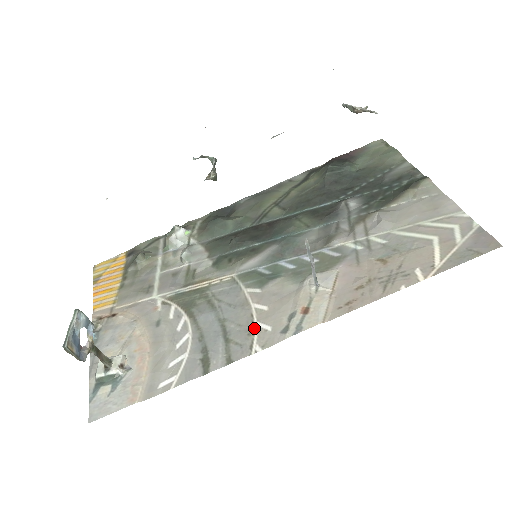
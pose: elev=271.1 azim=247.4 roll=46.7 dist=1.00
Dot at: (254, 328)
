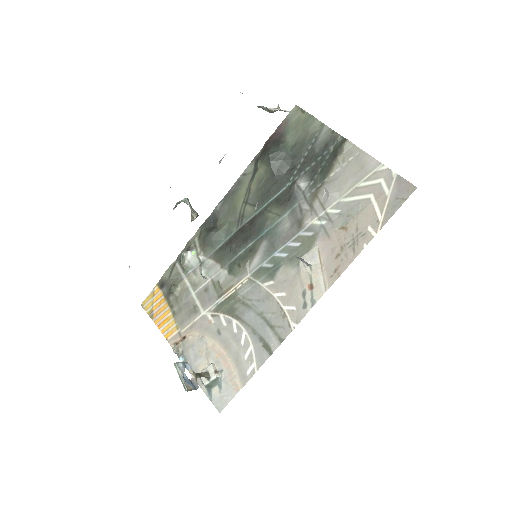
Dot at: (284, 312)
